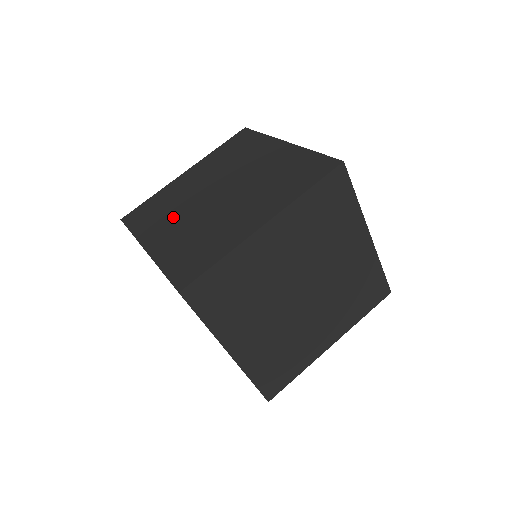
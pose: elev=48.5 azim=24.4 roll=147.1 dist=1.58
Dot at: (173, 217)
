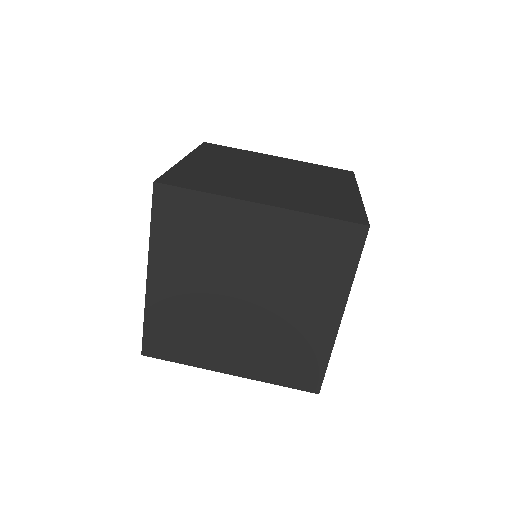
Dot at: (247, 185)
